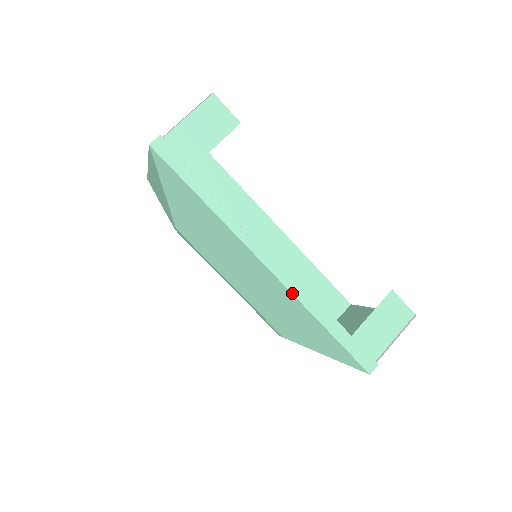
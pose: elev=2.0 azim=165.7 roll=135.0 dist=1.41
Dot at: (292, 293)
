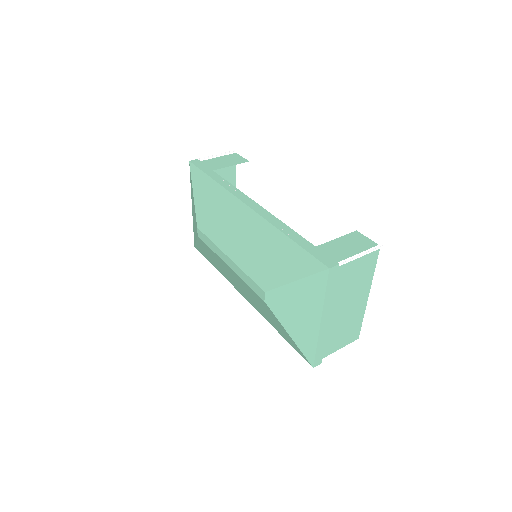
Dot at: (264, 218)
